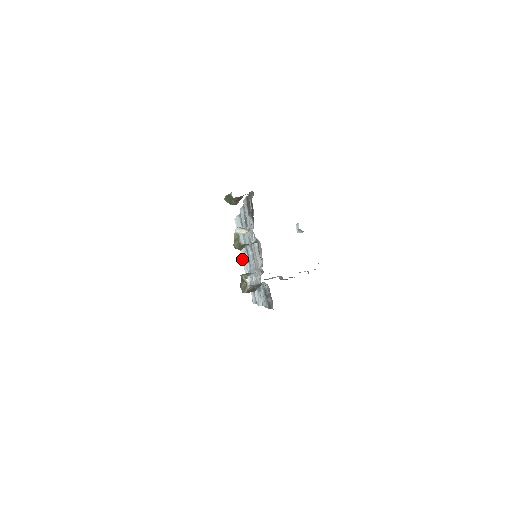
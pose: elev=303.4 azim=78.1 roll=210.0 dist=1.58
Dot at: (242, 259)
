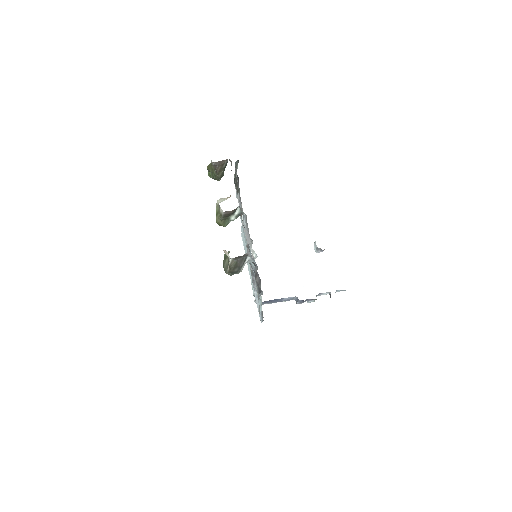
Dot at: (250, 277)
